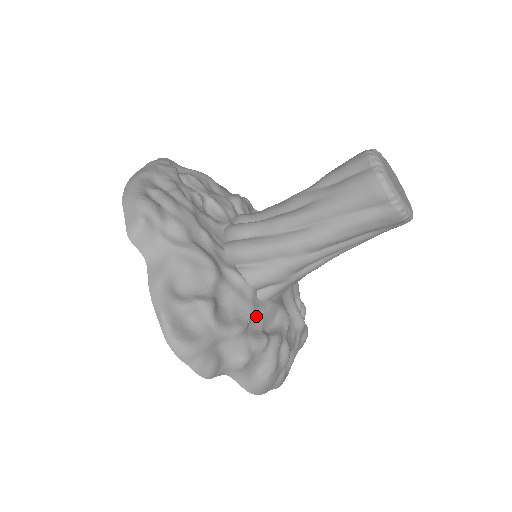
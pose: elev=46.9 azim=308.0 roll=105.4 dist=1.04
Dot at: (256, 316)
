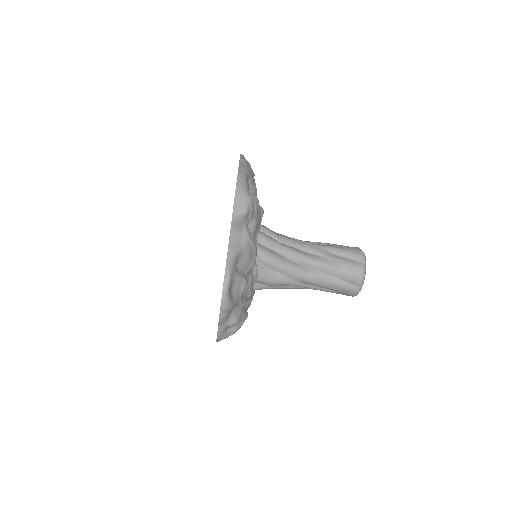
Dot at: (249, 298)
